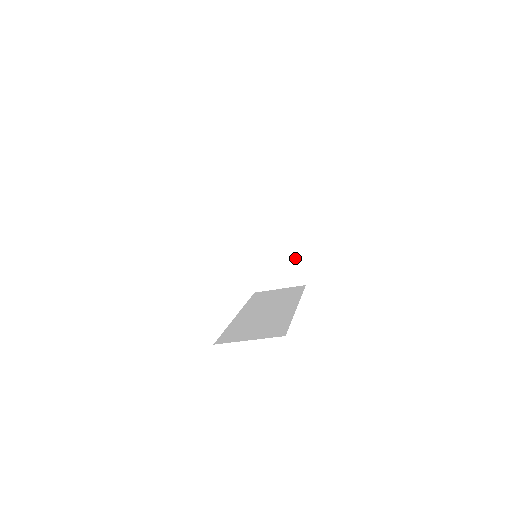
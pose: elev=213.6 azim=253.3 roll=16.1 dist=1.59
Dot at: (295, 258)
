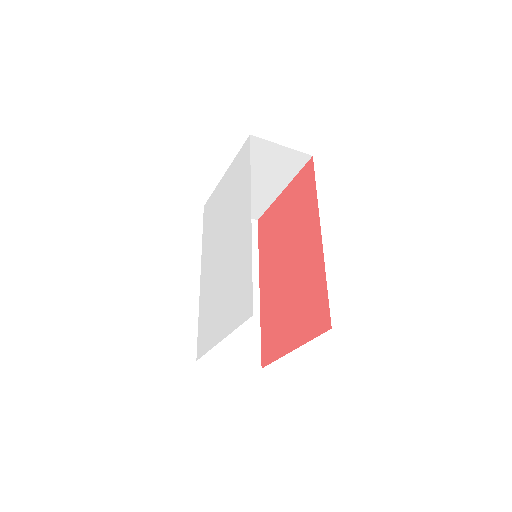
Dot at: (266, 202)
